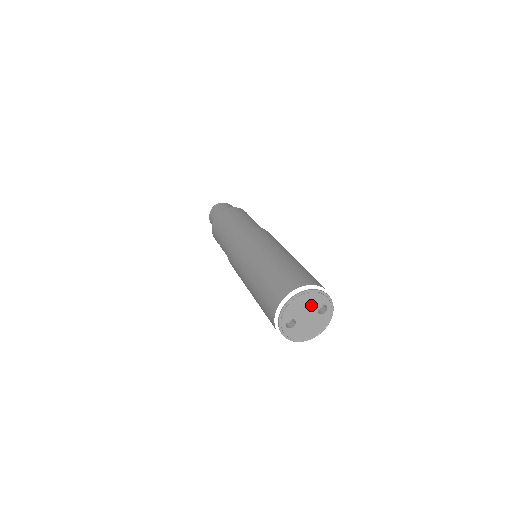
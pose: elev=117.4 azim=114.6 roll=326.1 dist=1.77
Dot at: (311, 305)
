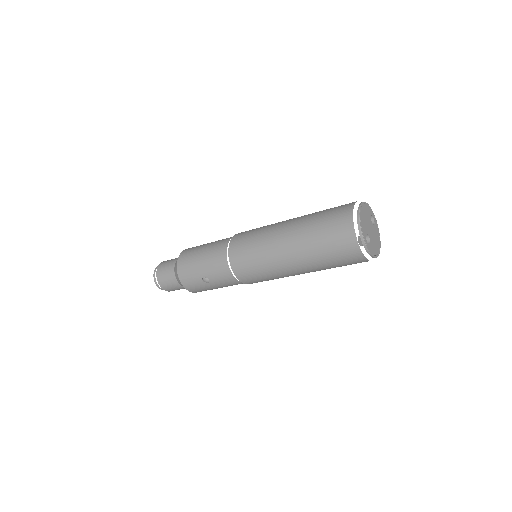
Dot at: (367, 217)
